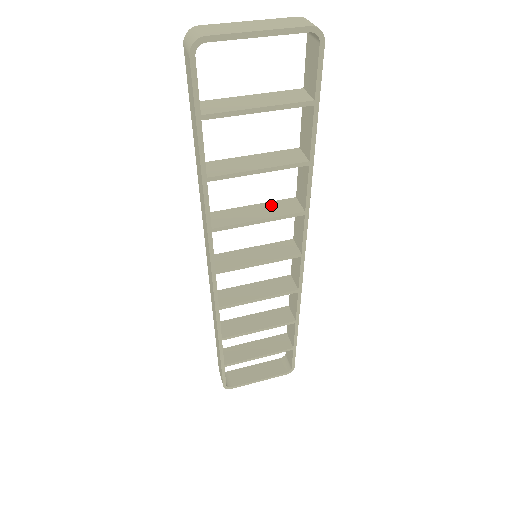
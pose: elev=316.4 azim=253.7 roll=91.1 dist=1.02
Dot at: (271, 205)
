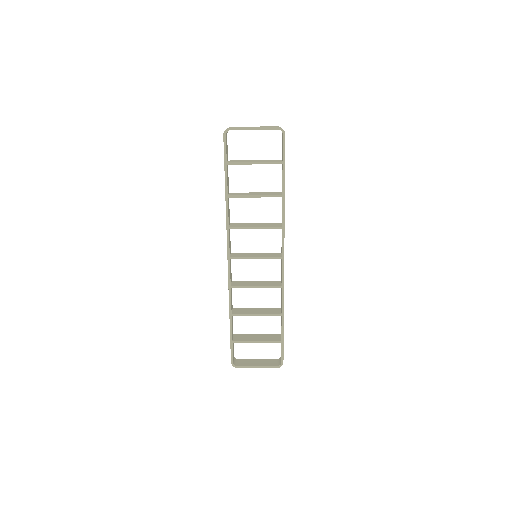
Dot at: (266, 224)
